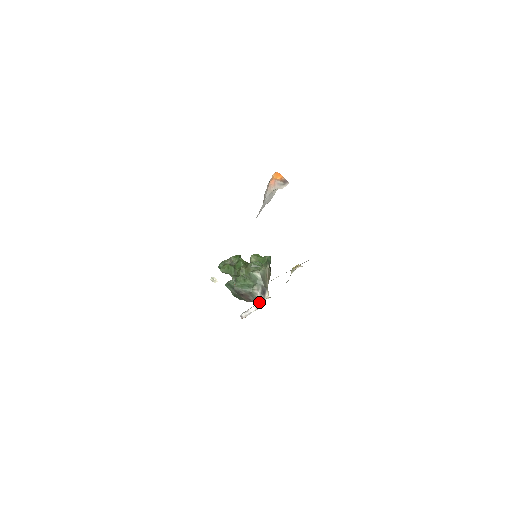
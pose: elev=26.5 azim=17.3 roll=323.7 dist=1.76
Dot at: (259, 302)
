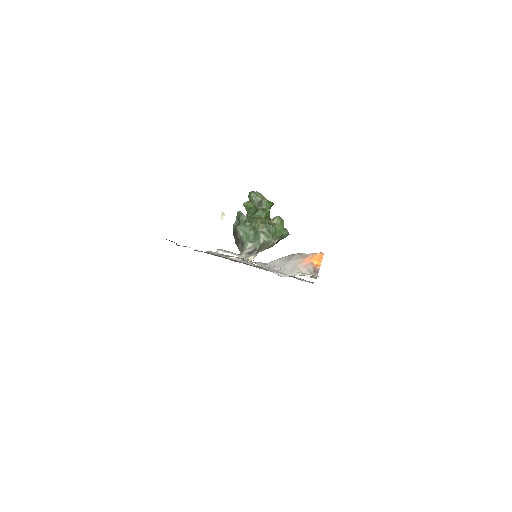
Dot at: (241, 255)
